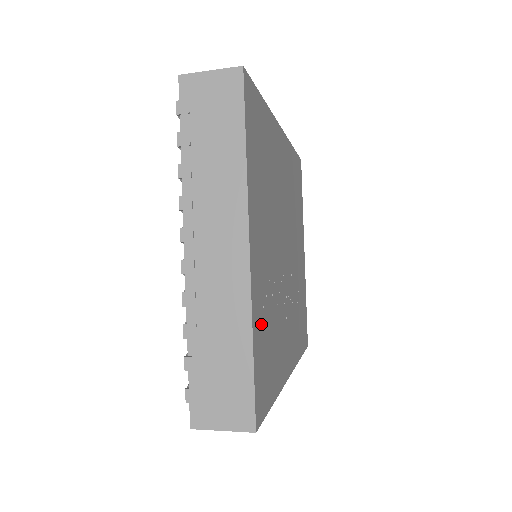
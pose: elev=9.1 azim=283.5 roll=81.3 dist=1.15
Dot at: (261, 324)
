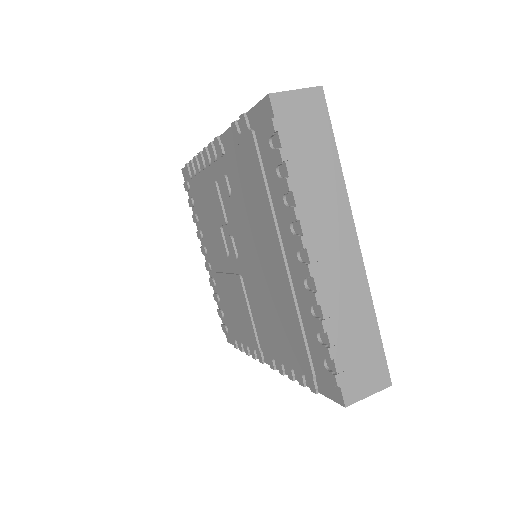
Dot at: occluded
